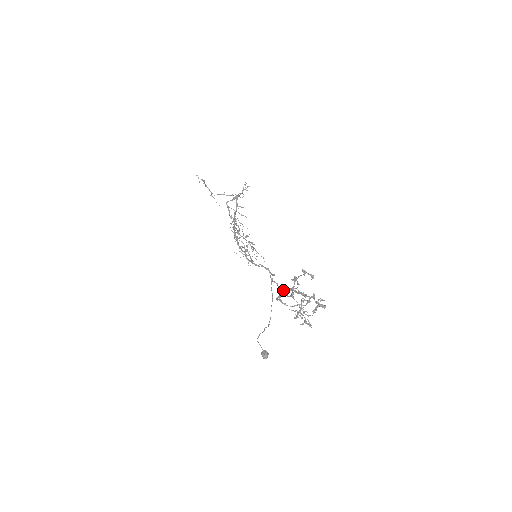
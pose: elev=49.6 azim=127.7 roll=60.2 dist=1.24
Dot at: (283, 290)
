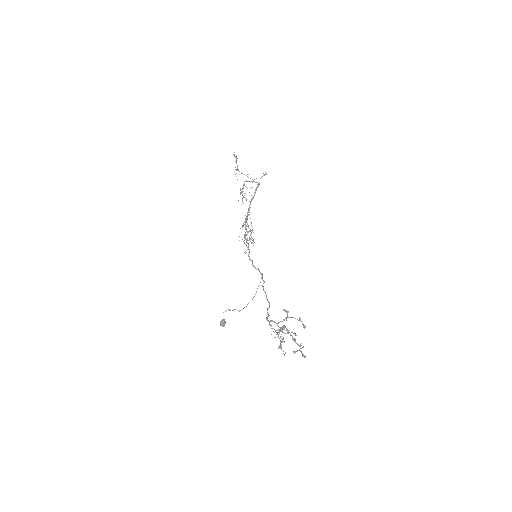
Dot at: (269, 302)
